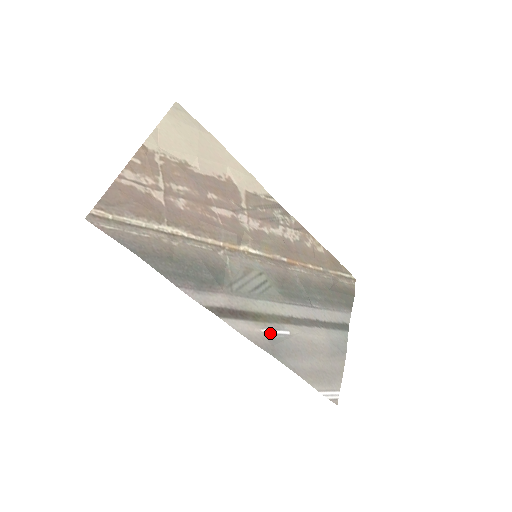
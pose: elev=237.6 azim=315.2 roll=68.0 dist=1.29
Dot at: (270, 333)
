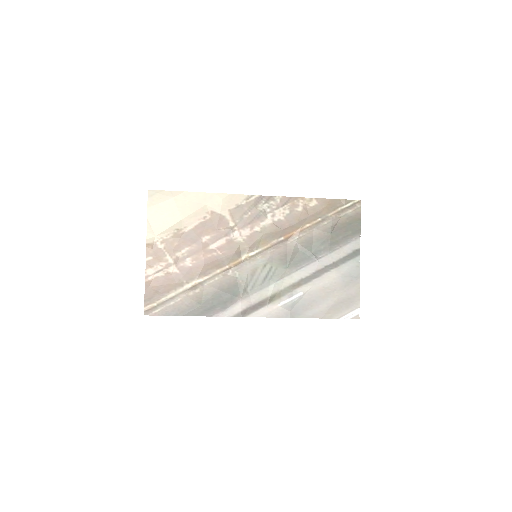
Dot at: (286, 303)
